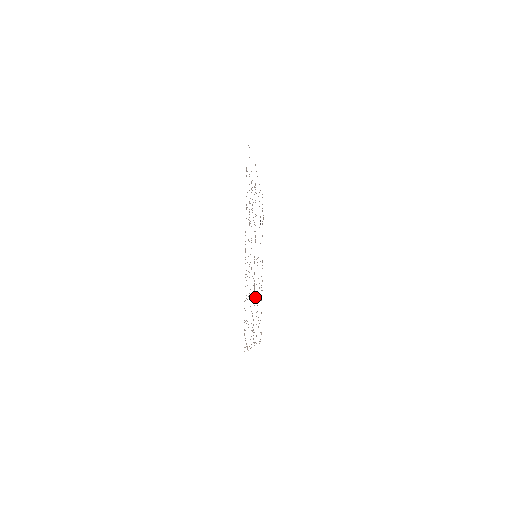
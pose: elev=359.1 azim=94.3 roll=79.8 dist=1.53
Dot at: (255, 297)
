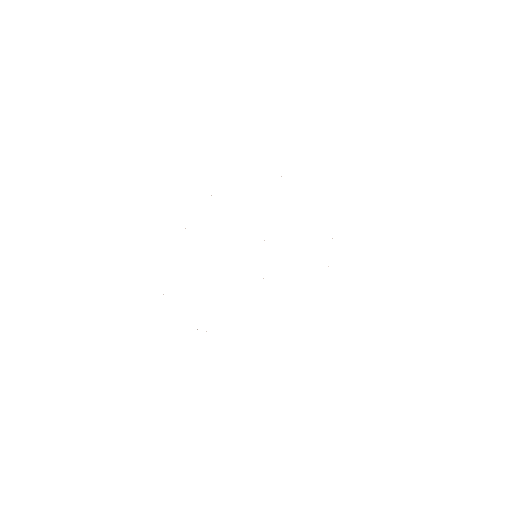
Dot at: occluded
